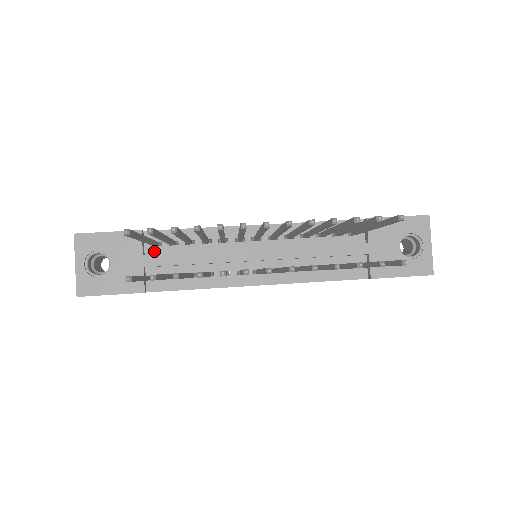
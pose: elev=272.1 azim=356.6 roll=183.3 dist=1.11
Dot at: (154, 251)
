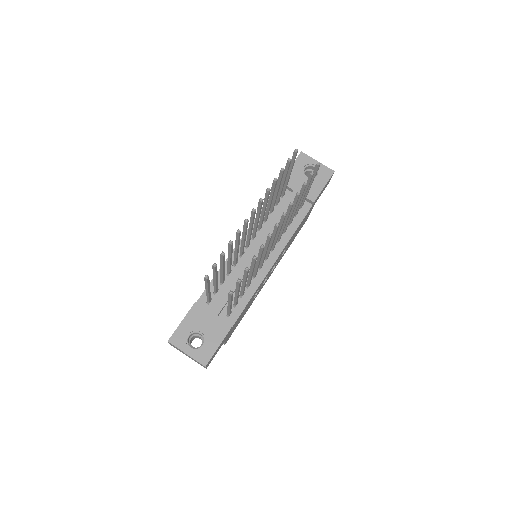
Dot at: (212, 305)
